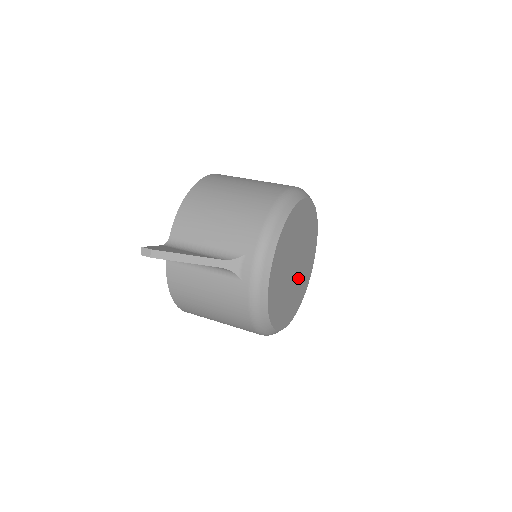
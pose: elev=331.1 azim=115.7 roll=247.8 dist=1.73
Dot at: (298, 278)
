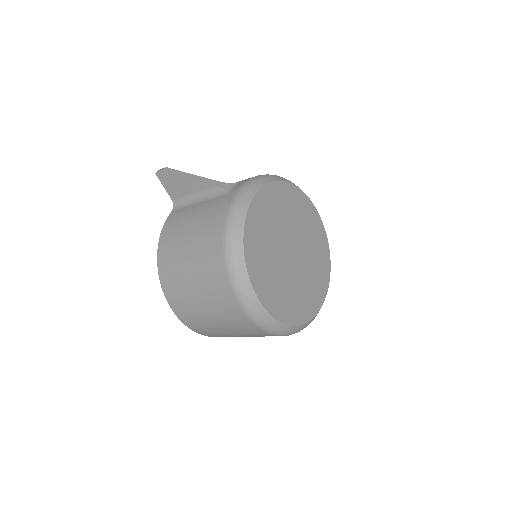
Dot at: (293, 279)
